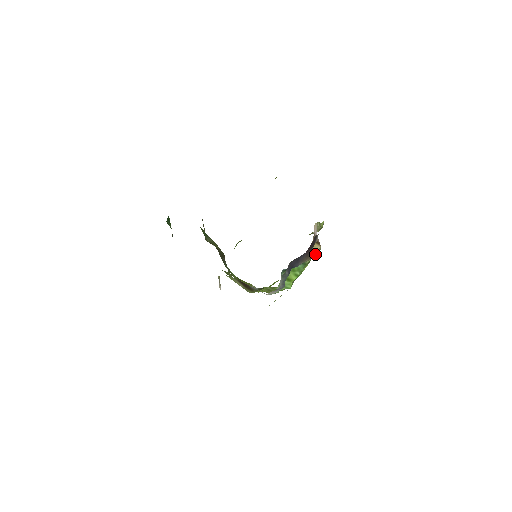
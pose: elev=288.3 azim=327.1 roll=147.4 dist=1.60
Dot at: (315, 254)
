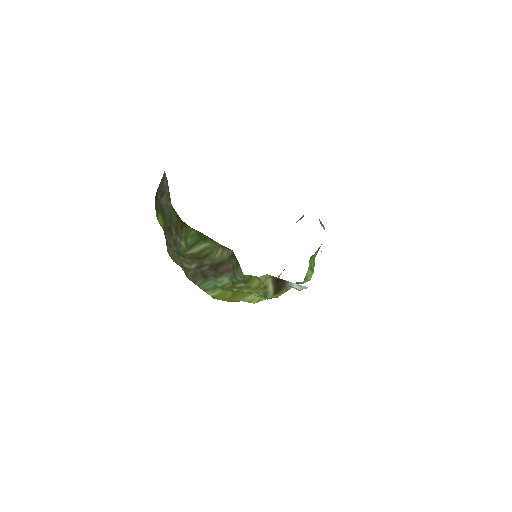
Dot at: occluded
